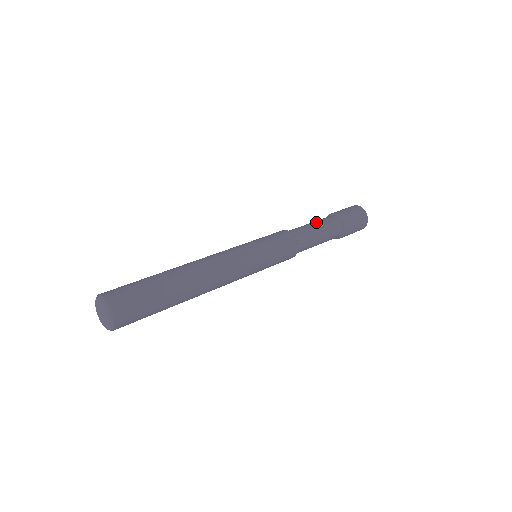
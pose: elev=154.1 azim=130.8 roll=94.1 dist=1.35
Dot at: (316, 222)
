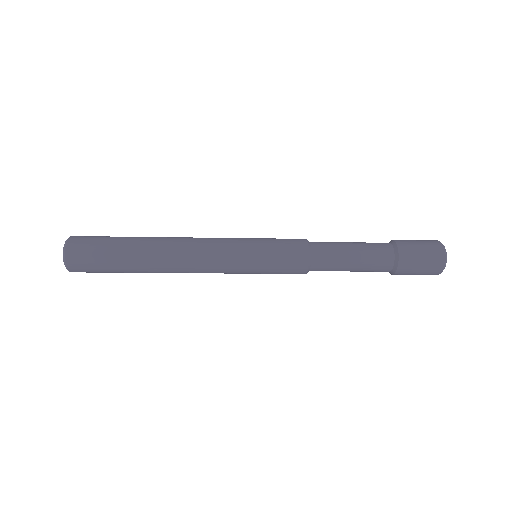
Dot at: (356, 242)
